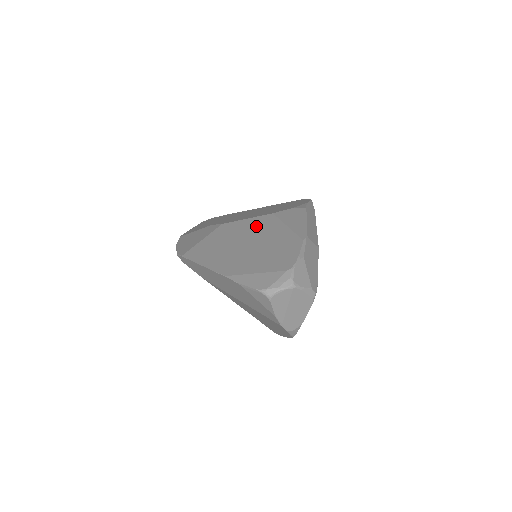
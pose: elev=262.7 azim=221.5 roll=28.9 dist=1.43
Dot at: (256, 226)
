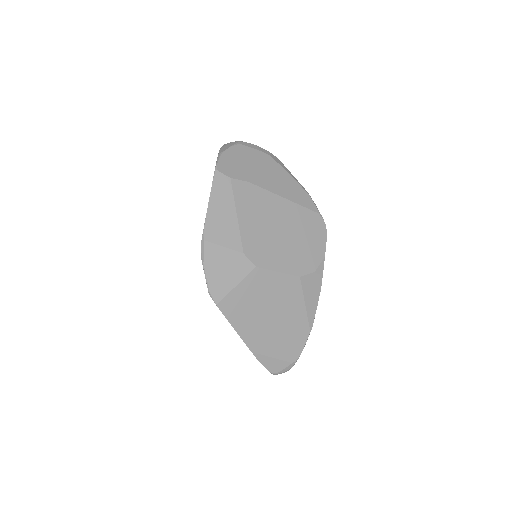
Dot at: (284, 291)
